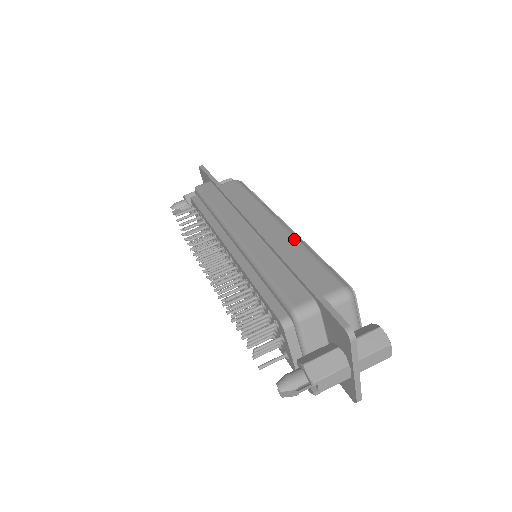
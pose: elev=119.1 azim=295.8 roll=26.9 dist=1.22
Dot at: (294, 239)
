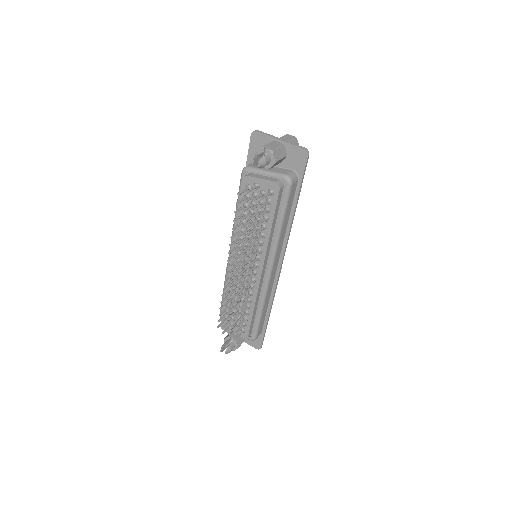
Dot at: occluded
